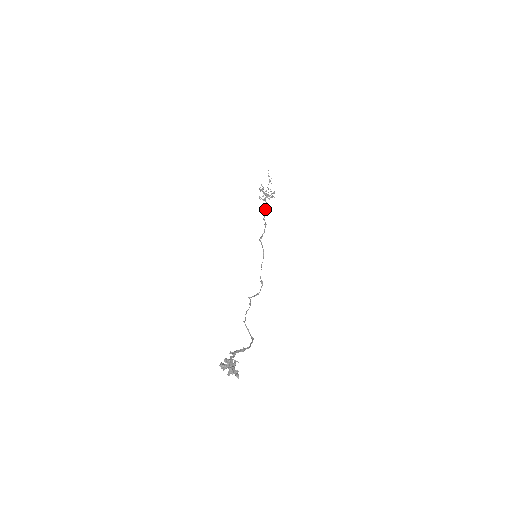
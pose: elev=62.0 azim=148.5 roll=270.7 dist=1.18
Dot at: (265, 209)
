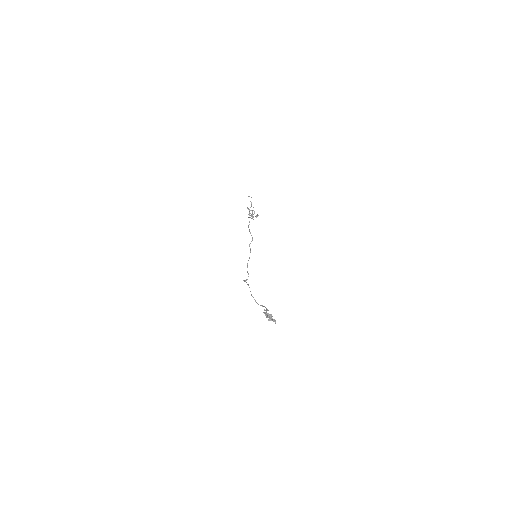
Dot at: (249, 224)
